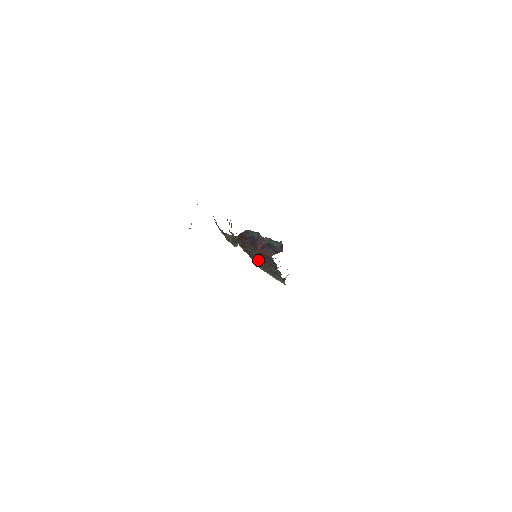
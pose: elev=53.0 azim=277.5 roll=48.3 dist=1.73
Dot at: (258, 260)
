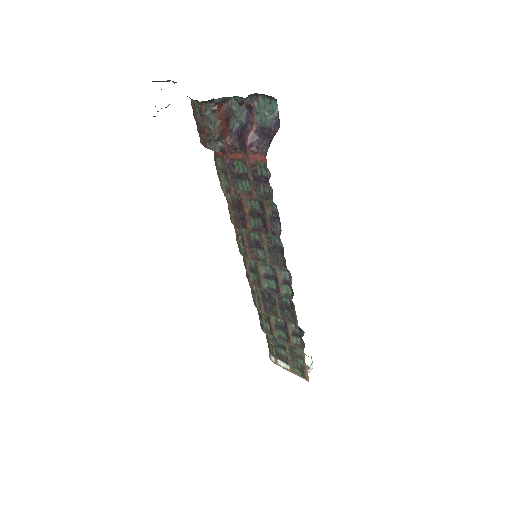
Dot at: (258, 259)
